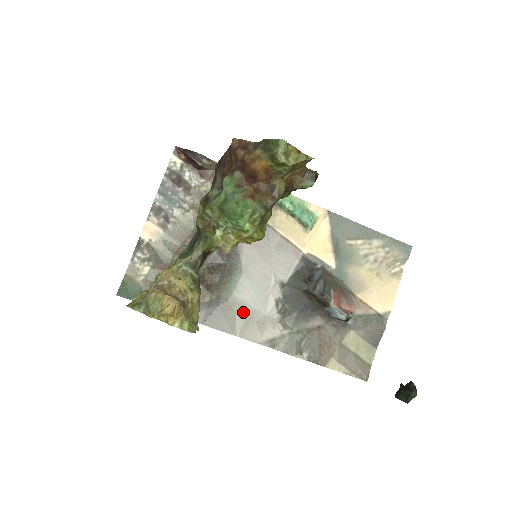
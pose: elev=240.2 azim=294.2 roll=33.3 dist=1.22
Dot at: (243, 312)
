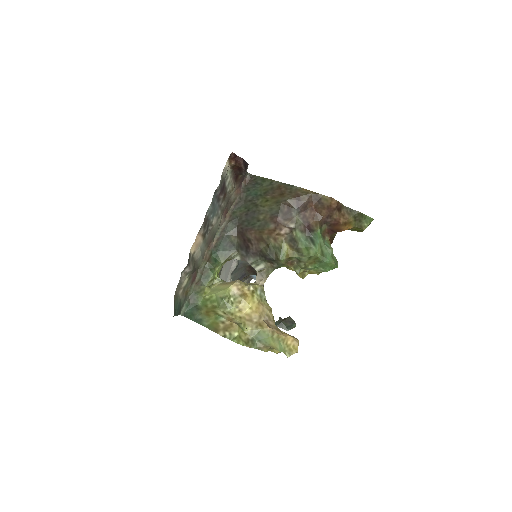
Dot at: occluded
